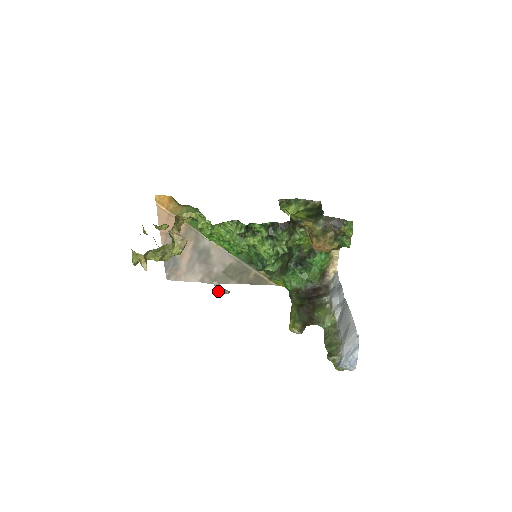
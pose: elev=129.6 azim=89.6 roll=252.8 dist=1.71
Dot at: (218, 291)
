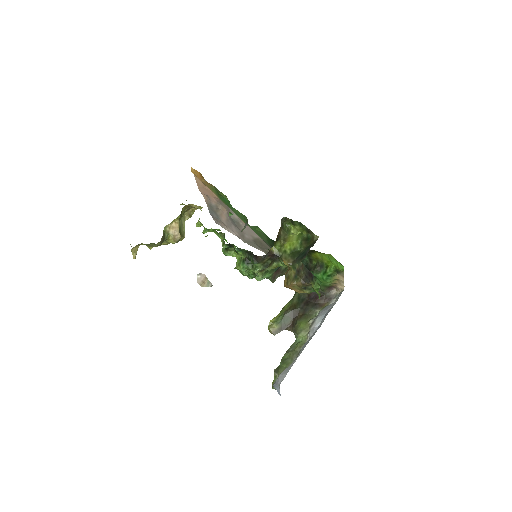
Dot at: (199, 284)
